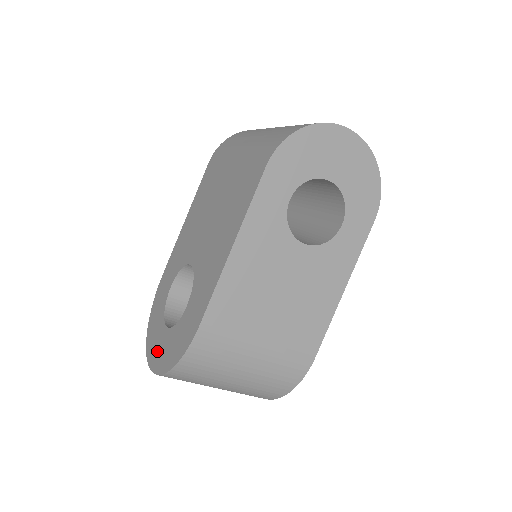
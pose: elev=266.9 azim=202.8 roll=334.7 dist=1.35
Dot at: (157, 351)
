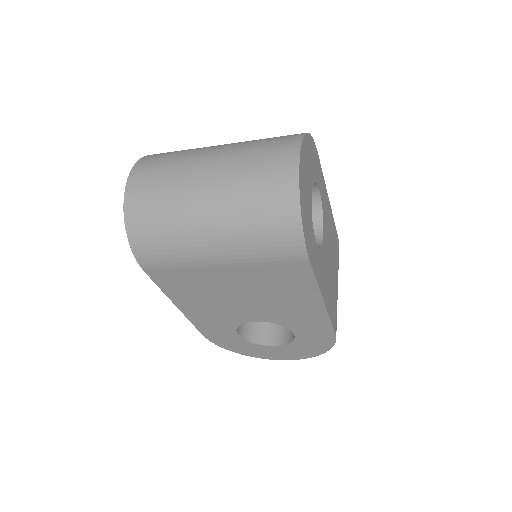
Dot at: (283, 355)
